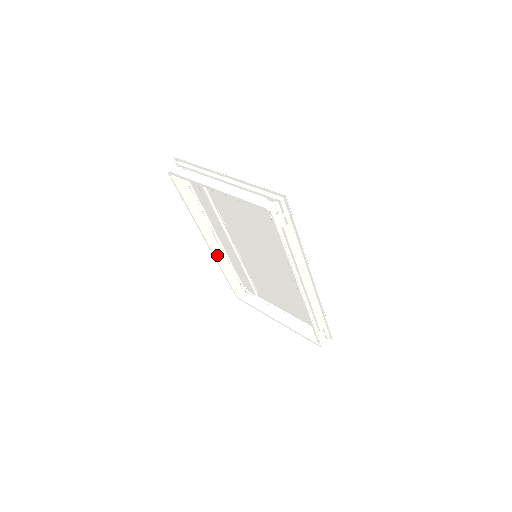
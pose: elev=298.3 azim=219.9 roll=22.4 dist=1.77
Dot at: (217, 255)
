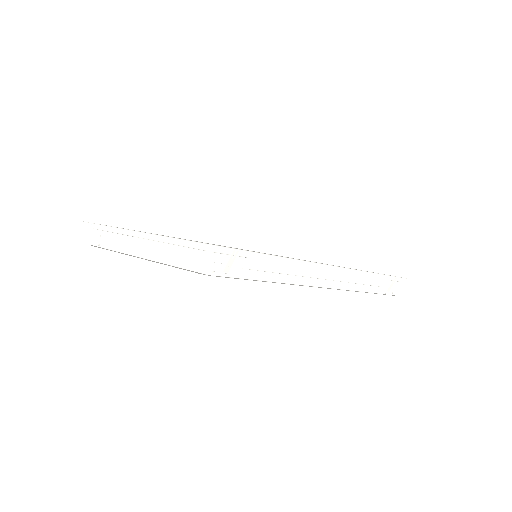
Dot at: (221, 260)
